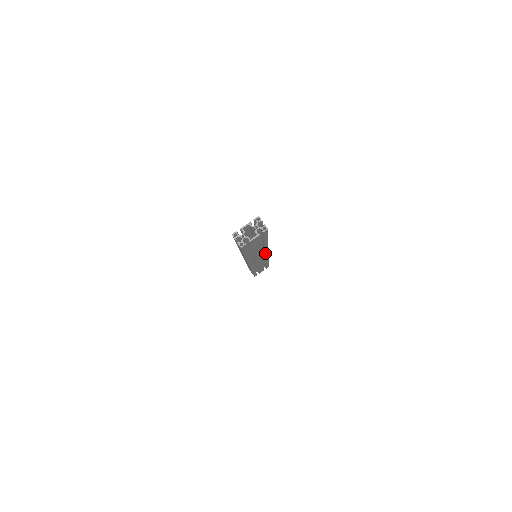
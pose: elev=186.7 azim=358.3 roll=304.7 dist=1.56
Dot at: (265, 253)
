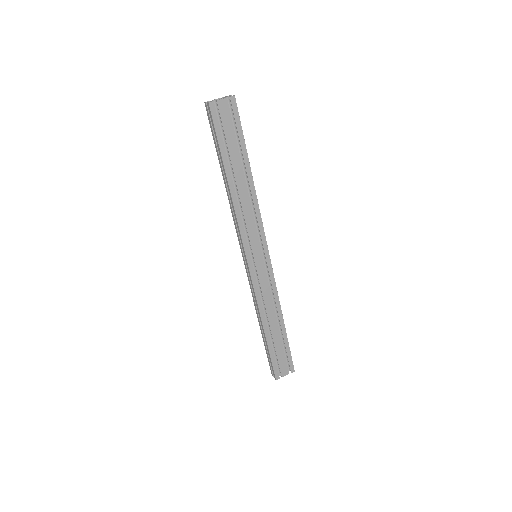
Dot at: (261, 234)
